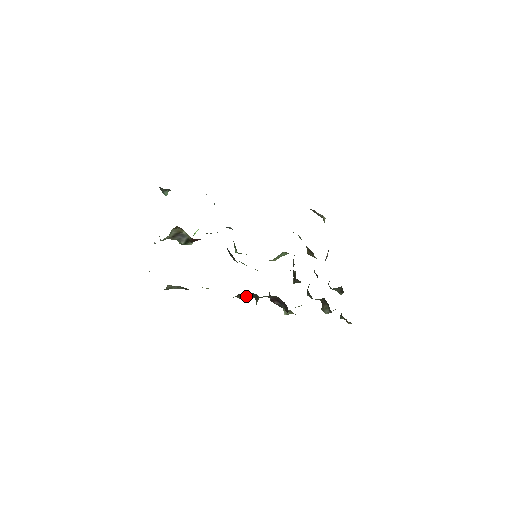
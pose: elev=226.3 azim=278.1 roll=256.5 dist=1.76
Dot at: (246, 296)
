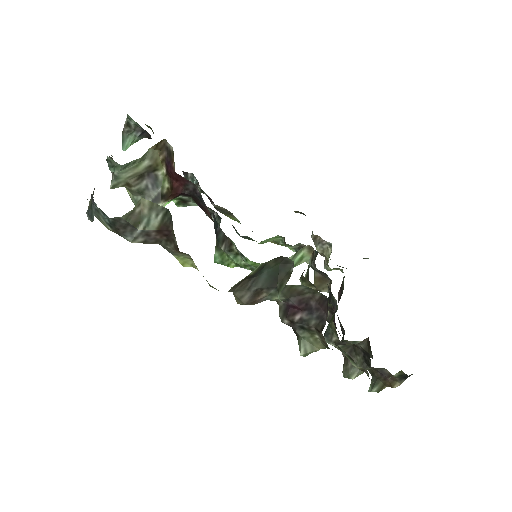
Dot at: (255, 289)
